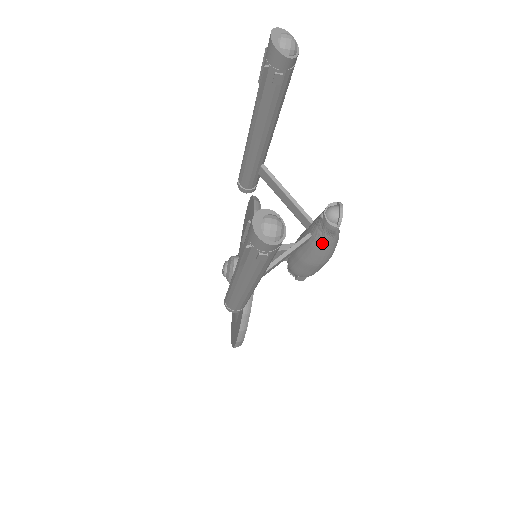
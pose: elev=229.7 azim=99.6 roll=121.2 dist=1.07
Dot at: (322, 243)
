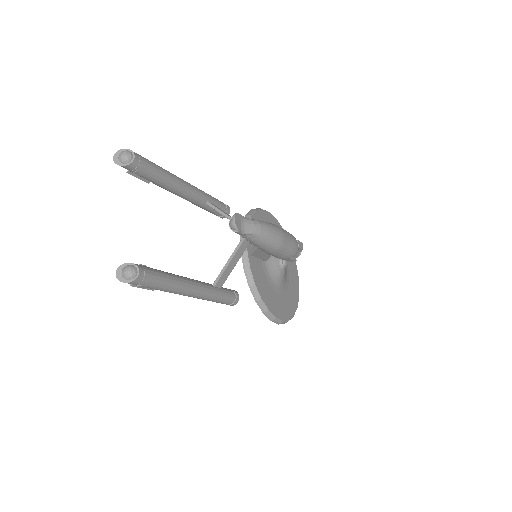
Dot at: (251, 241)
